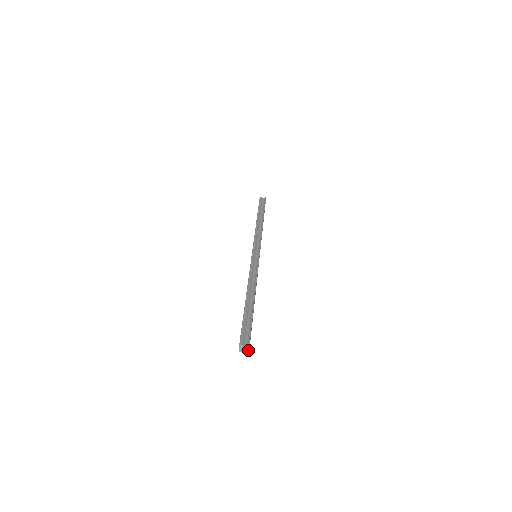
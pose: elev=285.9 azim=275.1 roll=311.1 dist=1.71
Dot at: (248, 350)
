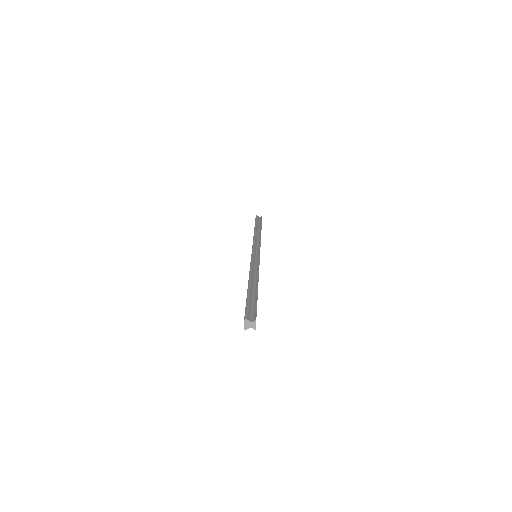
Dot at: (254, 326)
